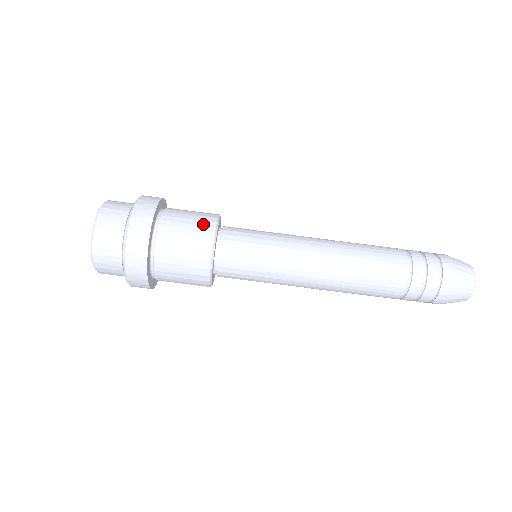
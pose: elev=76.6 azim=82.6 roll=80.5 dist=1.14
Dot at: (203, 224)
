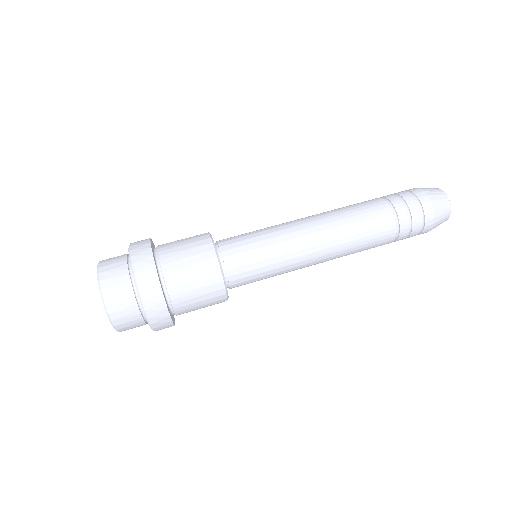
Dot at: (199, 244)
